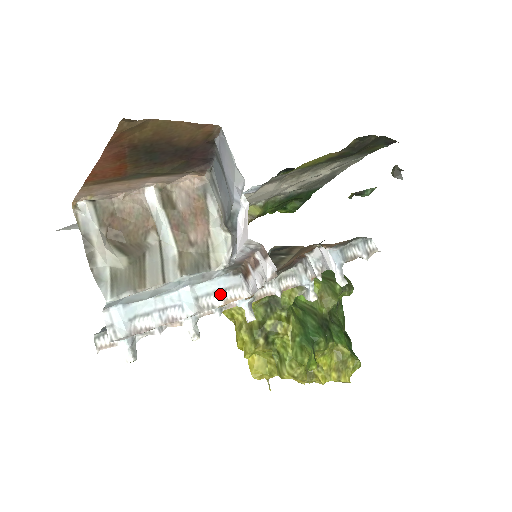
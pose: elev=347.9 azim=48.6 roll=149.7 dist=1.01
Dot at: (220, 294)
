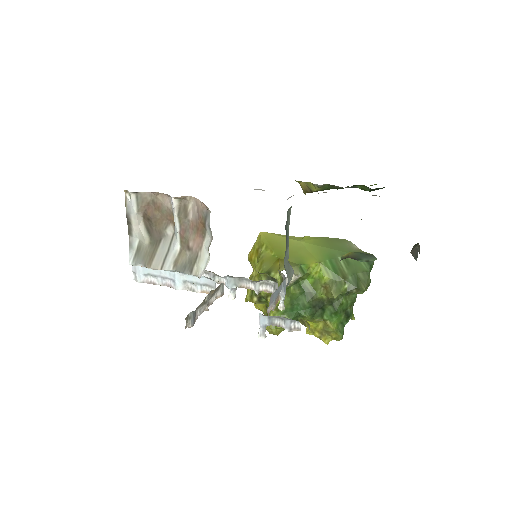
Dot at: (200, 286)
